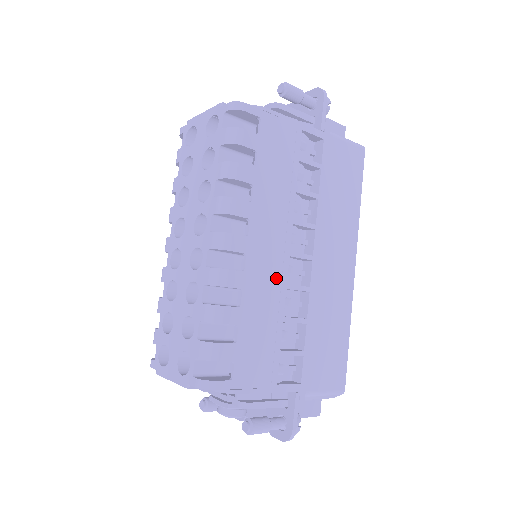
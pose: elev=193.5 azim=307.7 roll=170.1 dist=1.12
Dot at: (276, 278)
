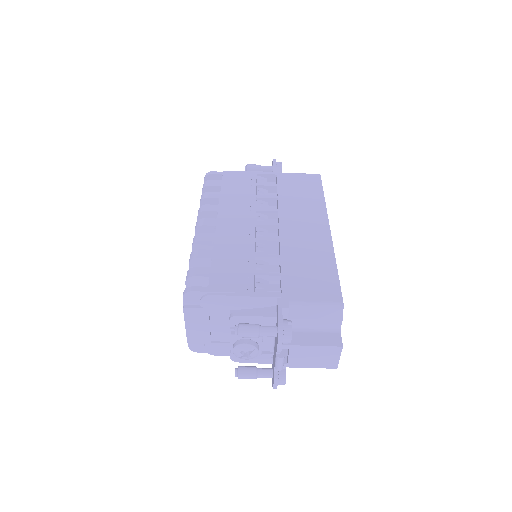
Dot at: (244, 235)
